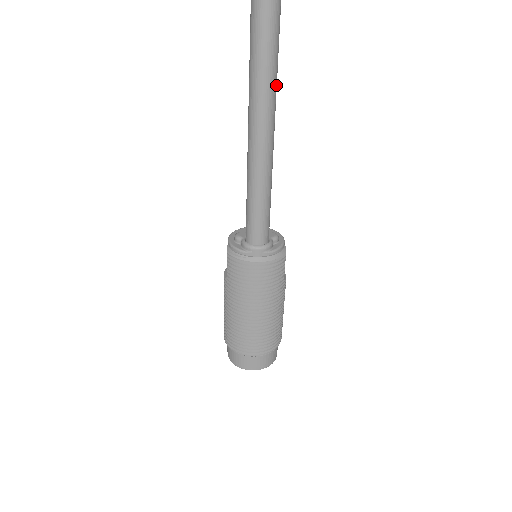
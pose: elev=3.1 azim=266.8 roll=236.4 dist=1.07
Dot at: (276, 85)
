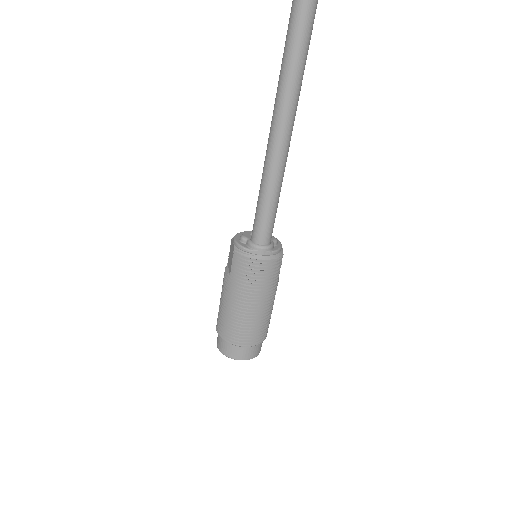
Dot at: occluded
